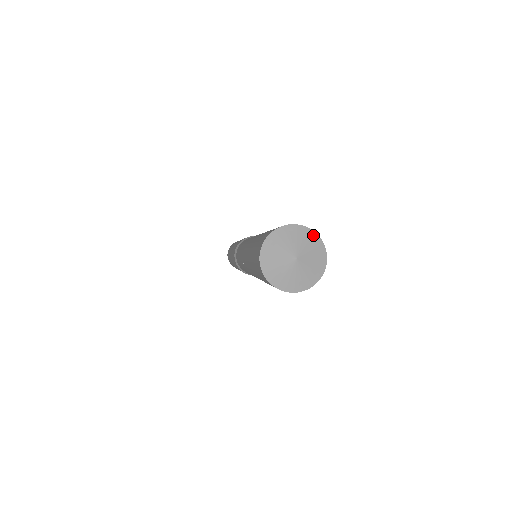
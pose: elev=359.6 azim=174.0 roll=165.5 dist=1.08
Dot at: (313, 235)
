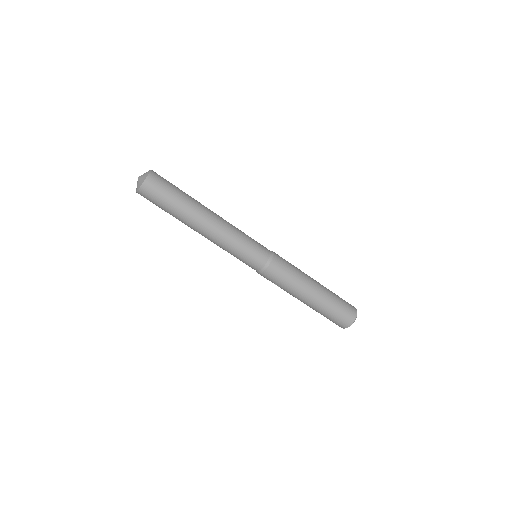
Dot at: (149, 172)
